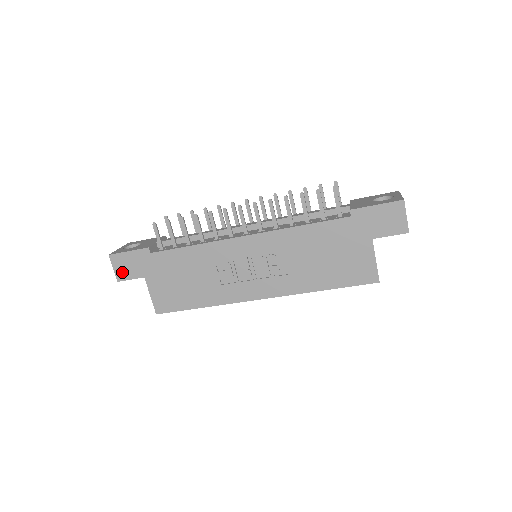
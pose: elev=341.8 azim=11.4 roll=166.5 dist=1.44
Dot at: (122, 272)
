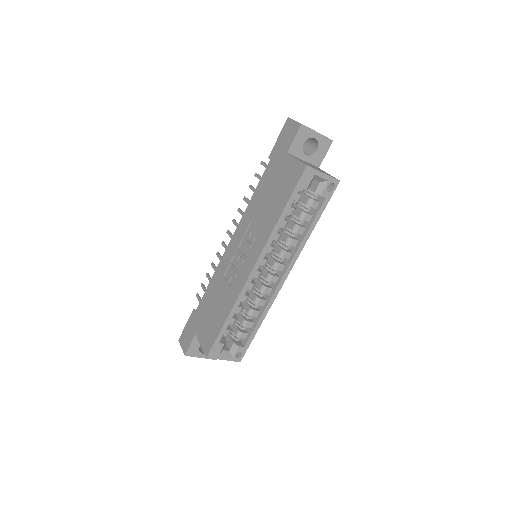
Dot at: (185, 345)
